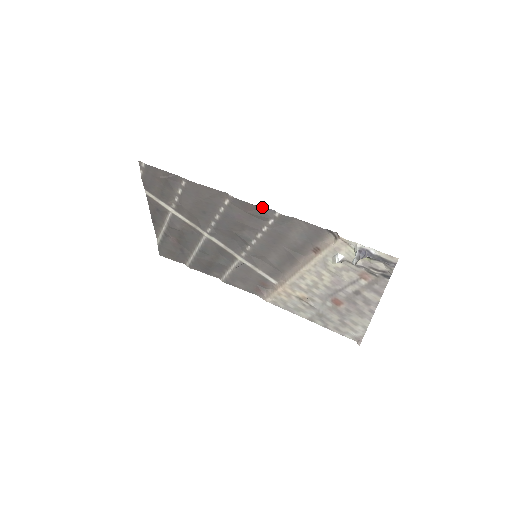
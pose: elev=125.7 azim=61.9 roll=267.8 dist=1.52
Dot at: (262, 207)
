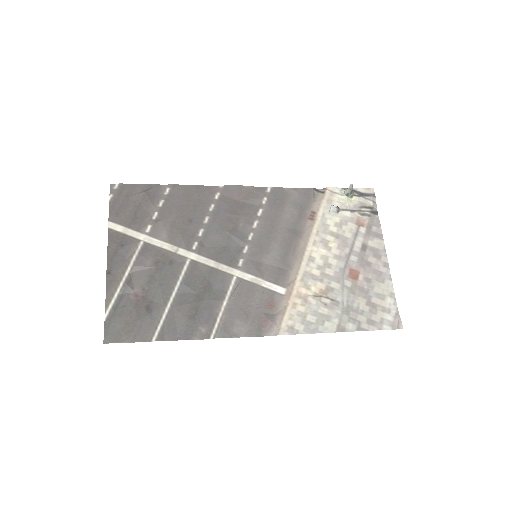
Dot at: (254, 187)
